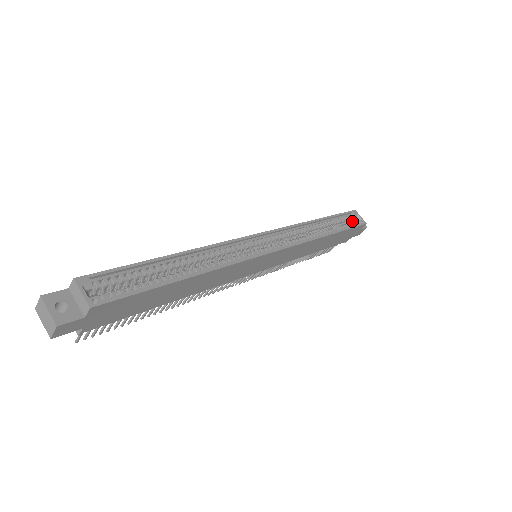
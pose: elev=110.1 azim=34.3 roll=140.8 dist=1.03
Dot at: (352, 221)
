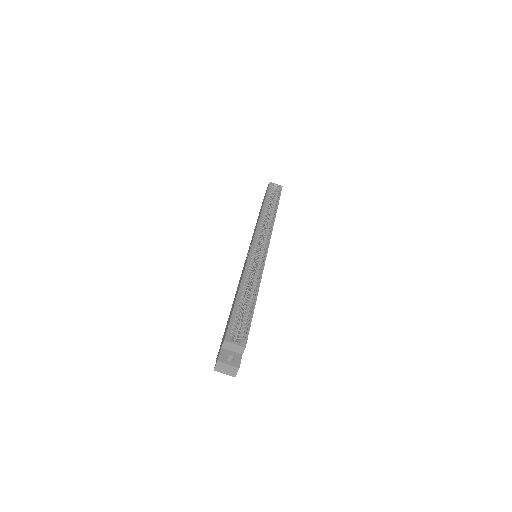
Dot at: occluded
